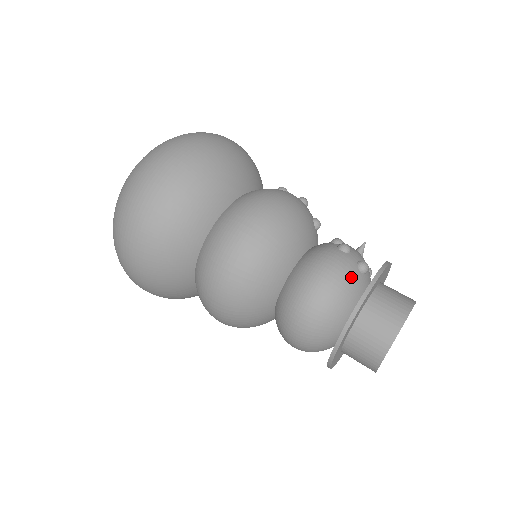
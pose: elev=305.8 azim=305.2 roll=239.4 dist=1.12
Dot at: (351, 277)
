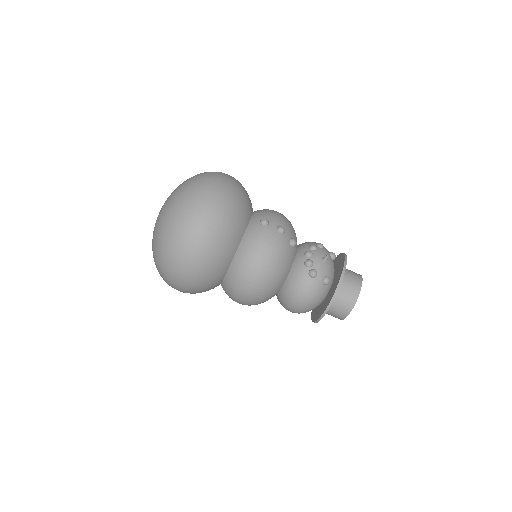
Dot at: (318, 294)
